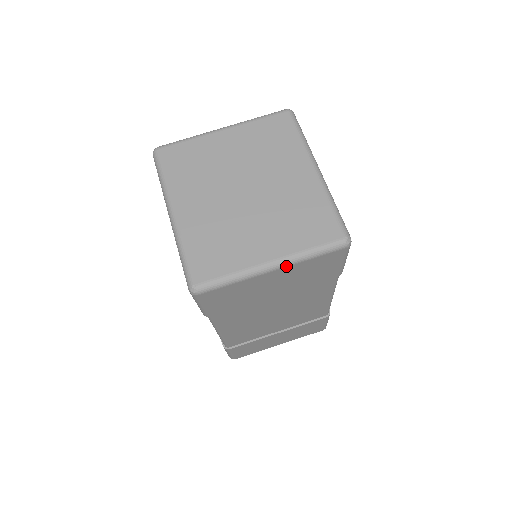
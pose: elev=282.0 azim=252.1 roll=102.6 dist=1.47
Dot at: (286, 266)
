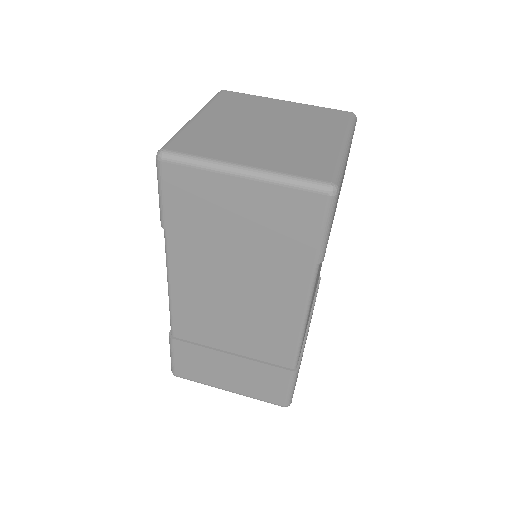
Dot at: (257, 179)
